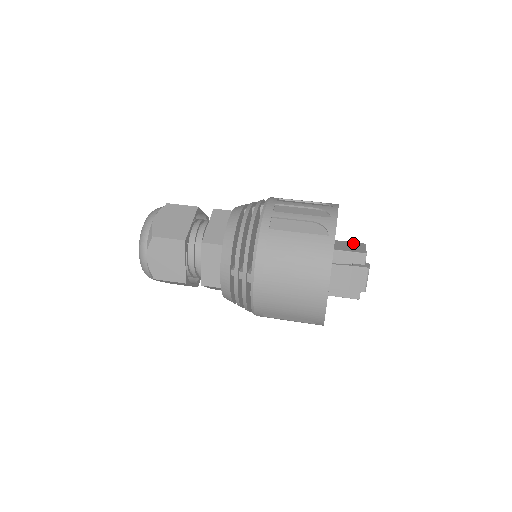
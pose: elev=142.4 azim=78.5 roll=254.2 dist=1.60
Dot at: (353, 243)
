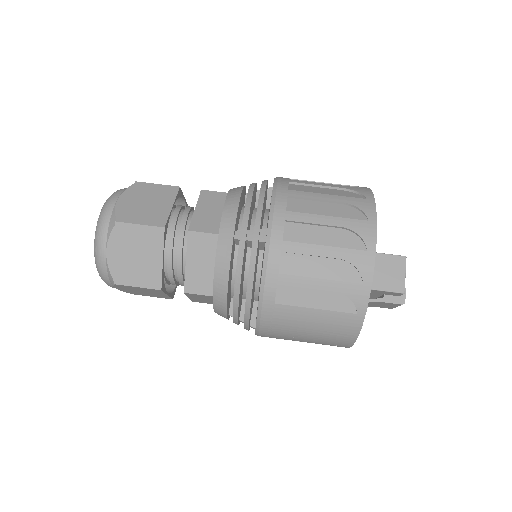
Dot at: (389, 259)
